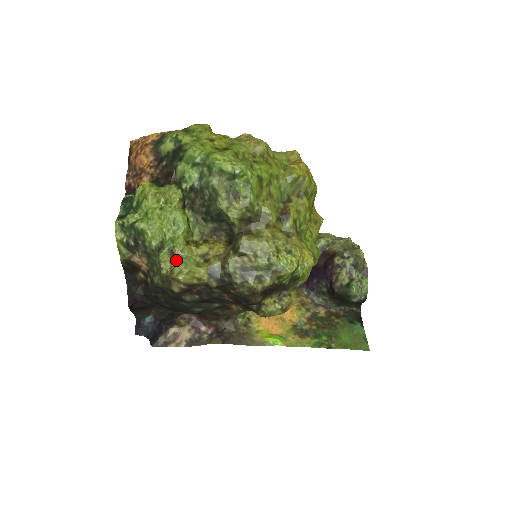
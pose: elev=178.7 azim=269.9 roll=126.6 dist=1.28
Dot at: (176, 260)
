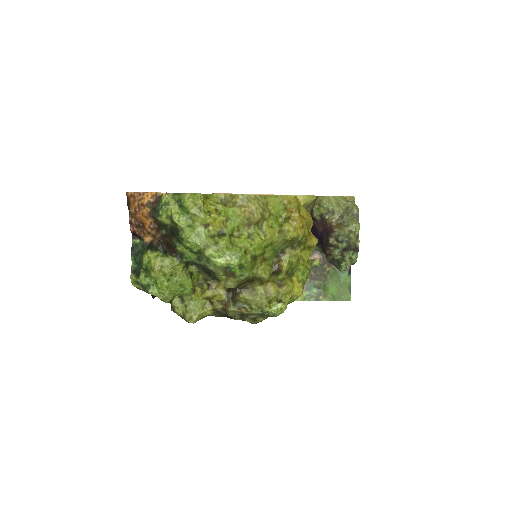
Dot at: (186, 307)
